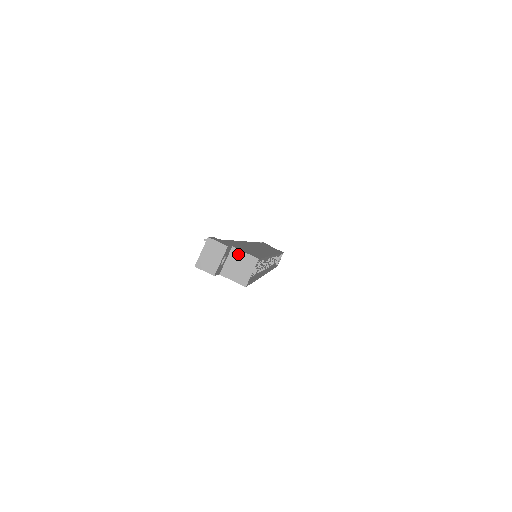
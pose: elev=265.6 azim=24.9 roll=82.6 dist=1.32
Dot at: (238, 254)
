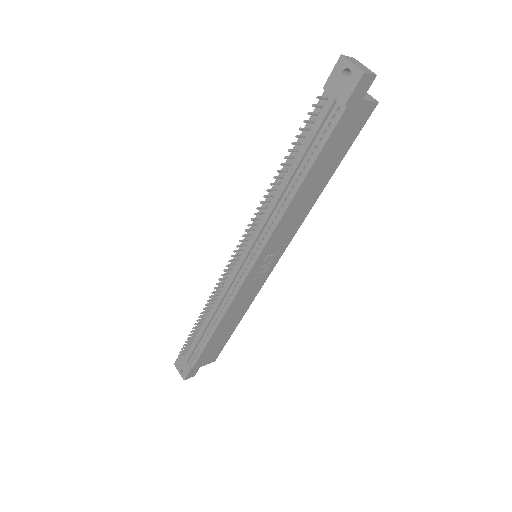
Dot at: occluded
